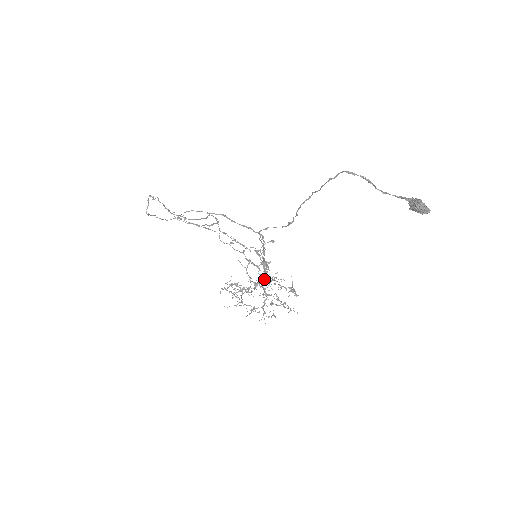
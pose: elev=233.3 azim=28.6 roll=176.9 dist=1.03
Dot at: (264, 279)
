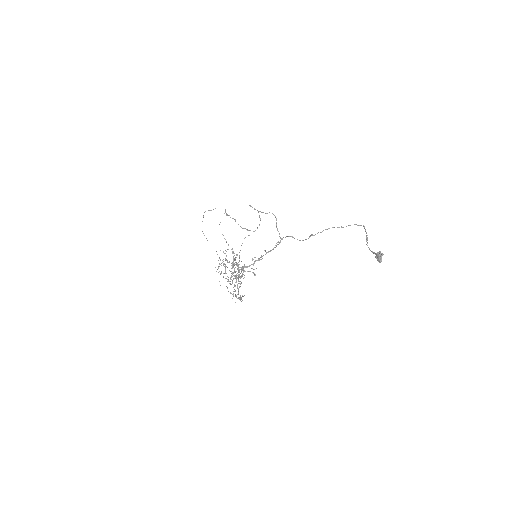
Dot at: occluded
